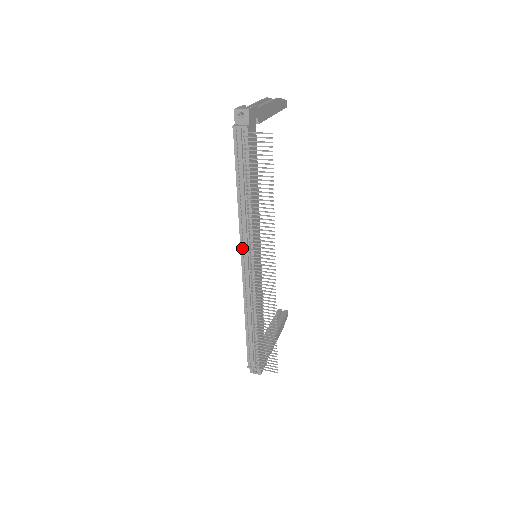
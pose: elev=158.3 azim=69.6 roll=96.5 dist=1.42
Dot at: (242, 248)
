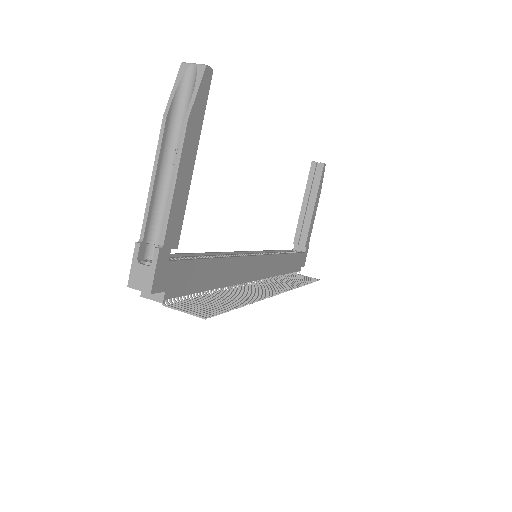
Dot at: occluded
